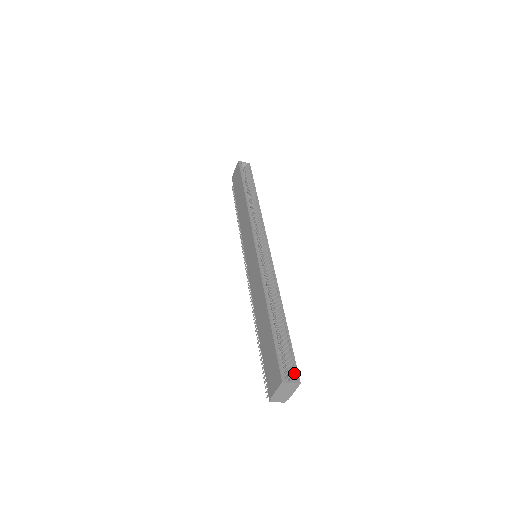
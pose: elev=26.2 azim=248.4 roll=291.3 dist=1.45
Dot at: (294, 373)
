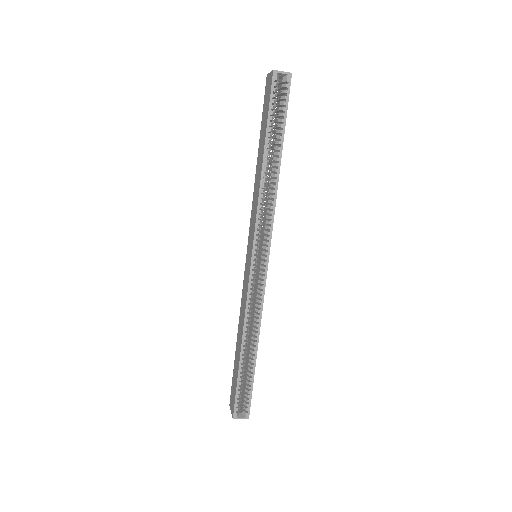
Dot at: (246, 410)
